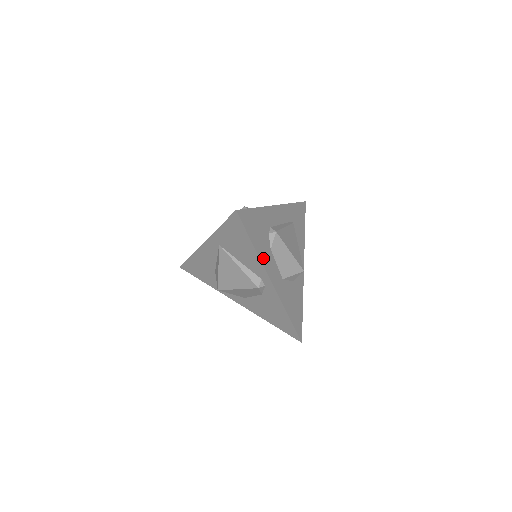
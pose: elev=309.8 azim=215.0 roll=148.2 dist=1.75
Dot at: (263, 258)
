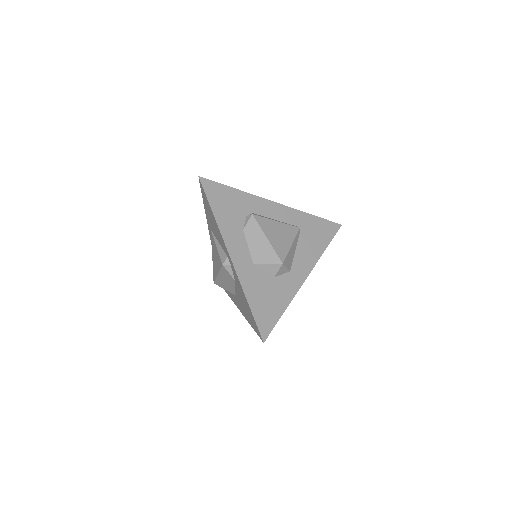
Dot at: (225, 230)
